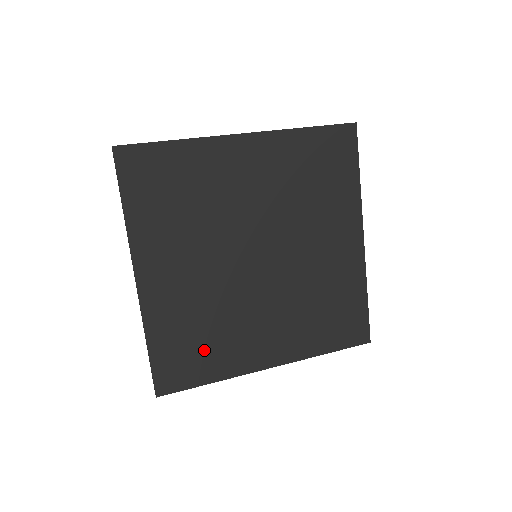
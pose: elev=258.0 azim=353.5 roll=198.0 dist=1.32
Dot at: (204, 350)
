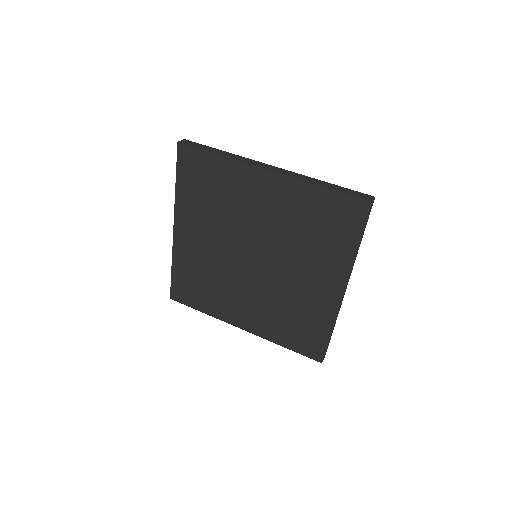
Dot at: (203, 292)
